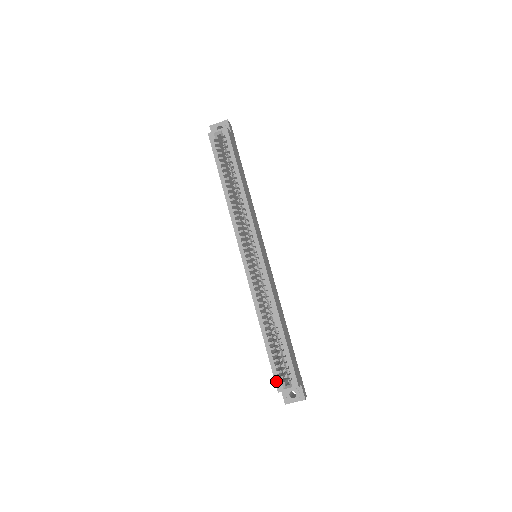
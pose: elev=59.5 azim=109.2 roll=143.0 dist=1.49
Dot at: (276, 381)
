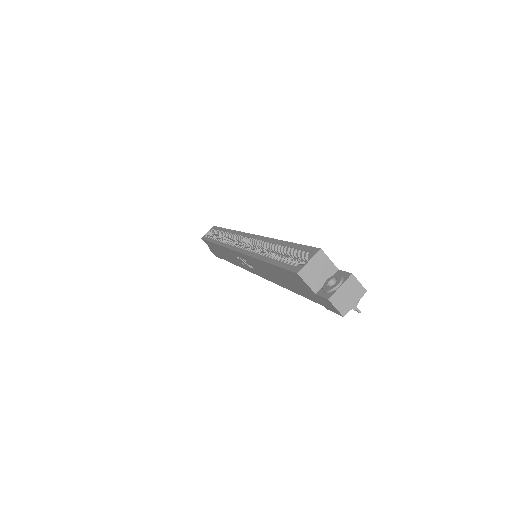
Dot at: (291, 269)
